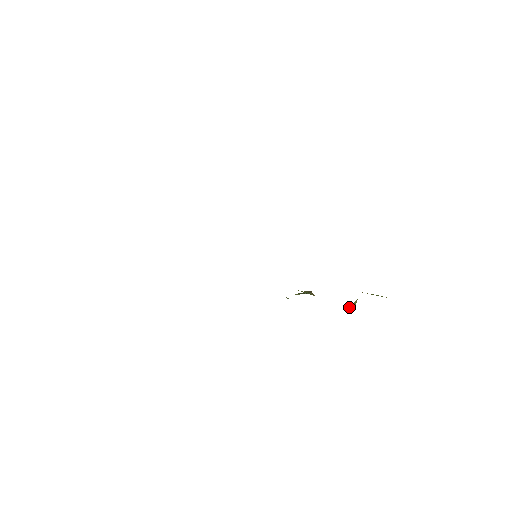
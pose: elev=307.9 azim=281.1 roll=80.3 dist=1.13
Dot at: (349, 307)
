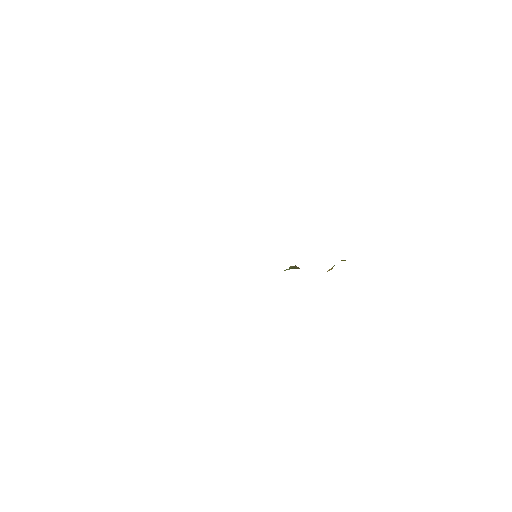
Dot at: (327, 271)
